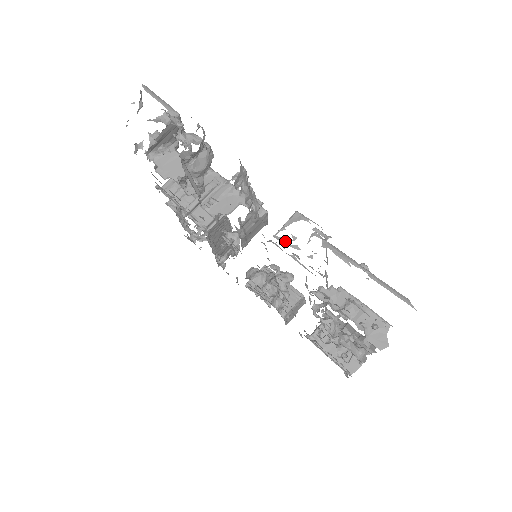
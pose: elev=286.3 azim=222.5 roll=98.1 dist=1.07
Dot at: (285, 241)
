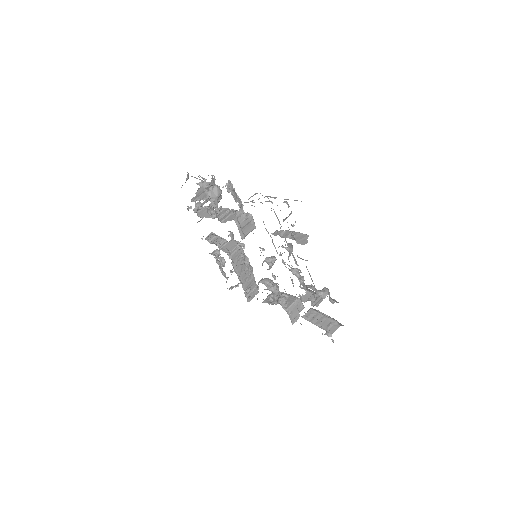
Dot at: occluded
